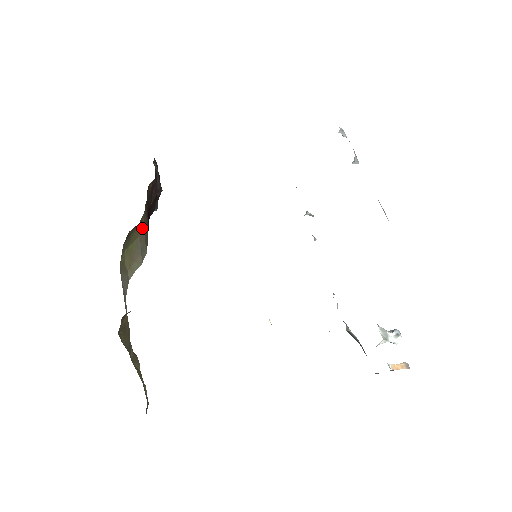
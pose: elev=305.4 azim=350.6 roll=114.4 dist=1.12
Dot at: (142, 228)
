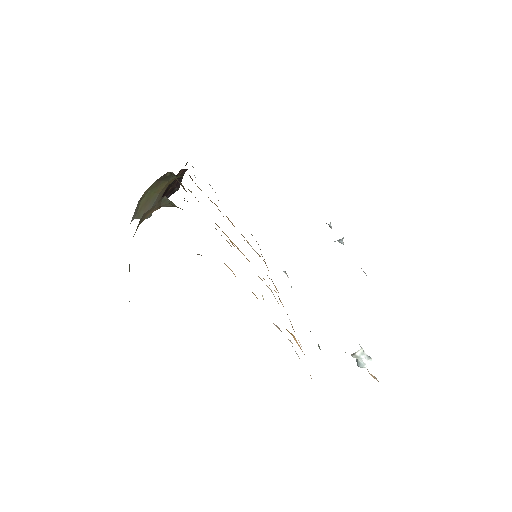
Dot at: (163, 192)
